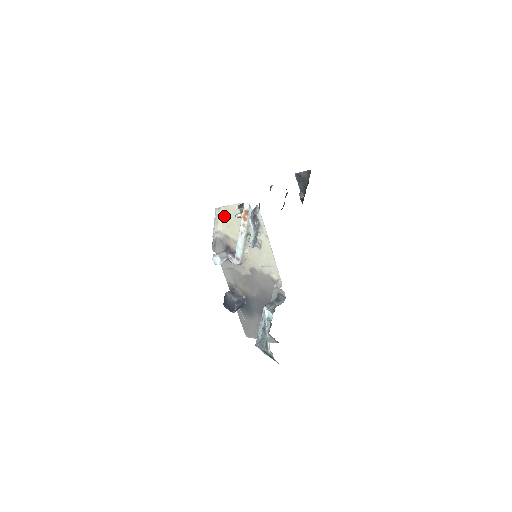
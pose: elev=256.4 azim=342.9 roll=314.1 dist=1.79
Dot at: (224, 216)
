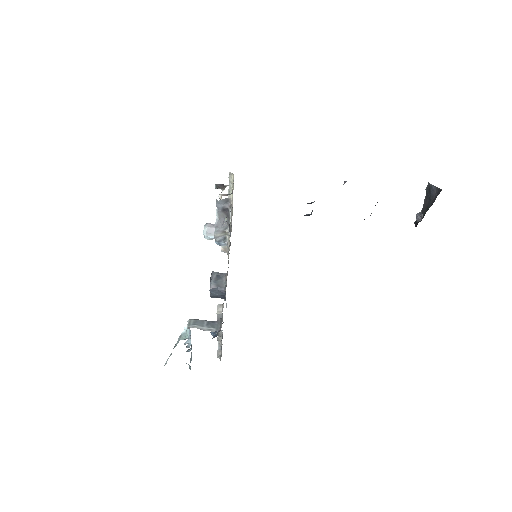
Dot at: occluded
